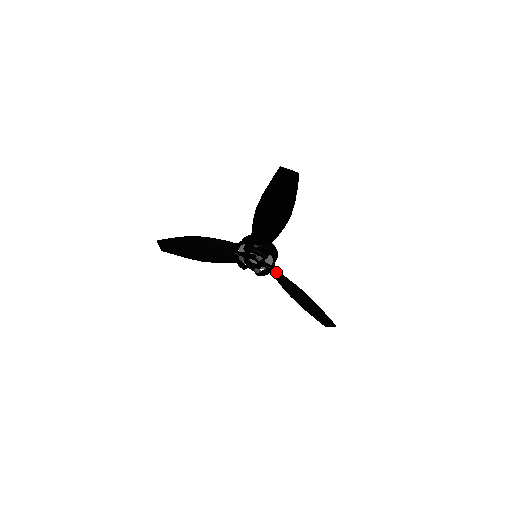
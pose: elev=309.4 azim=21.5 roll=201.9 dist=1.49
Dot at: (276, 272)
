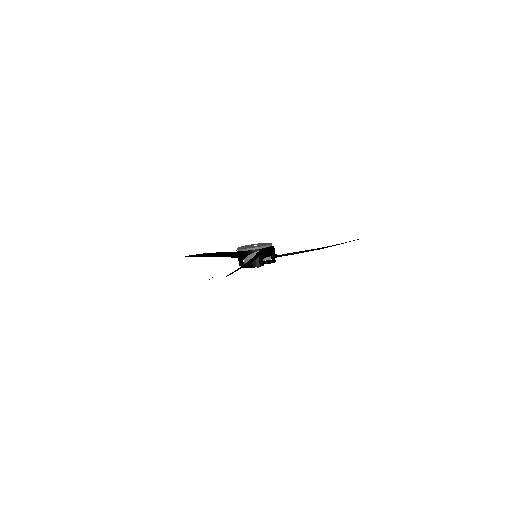
Dot at: occluded
